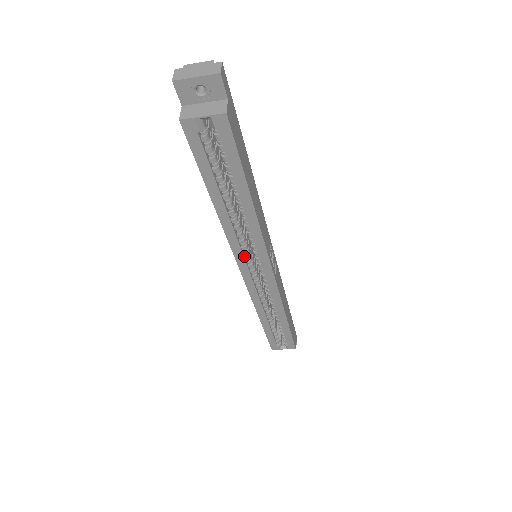
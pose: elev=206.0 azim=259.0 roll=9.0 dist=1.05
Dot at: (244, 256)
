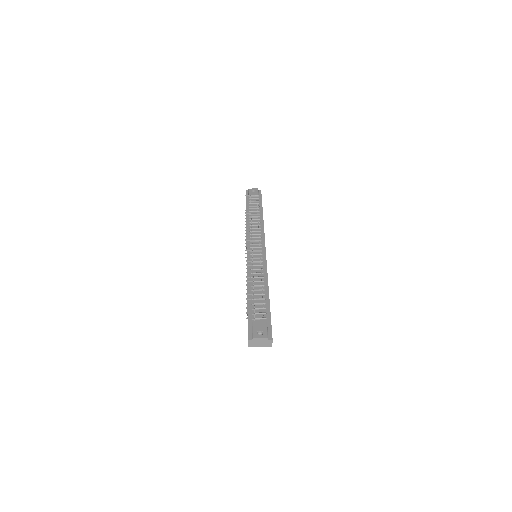
Dot at: occluded
